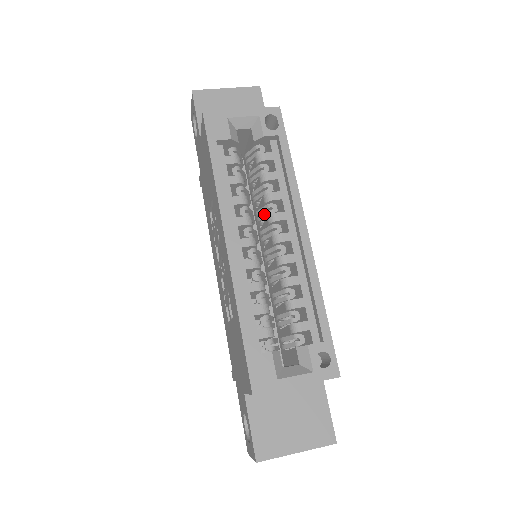
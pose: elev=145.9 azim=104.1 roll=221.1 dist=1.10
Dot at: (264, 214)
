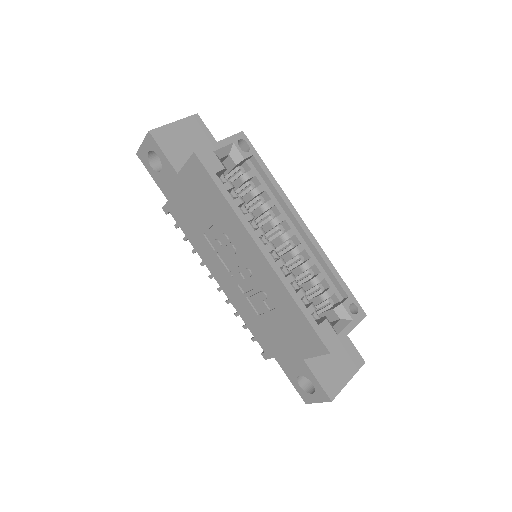
Dot at: (264, 221)
